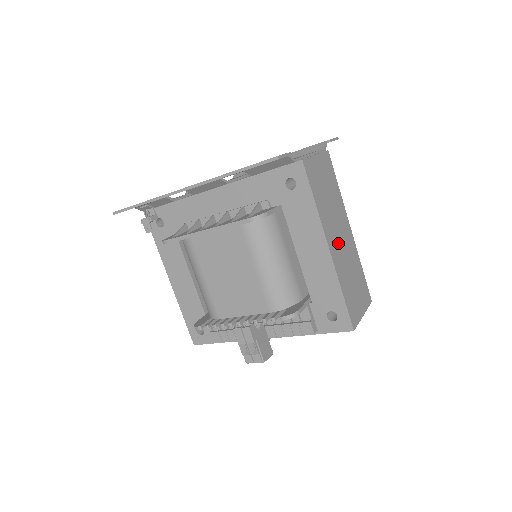
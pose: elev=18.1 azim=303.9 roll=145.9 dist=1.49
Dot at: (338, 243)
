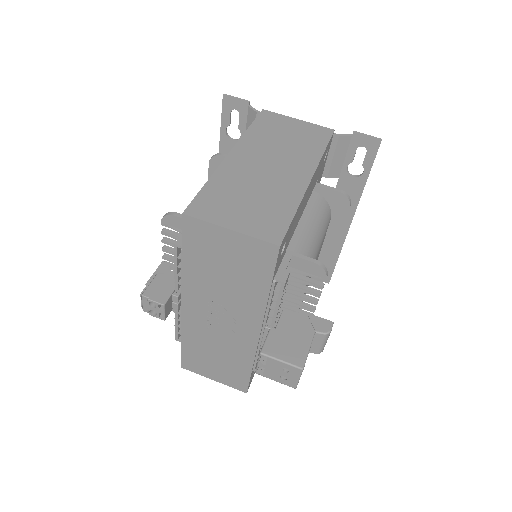
Dot at: (257, 164)
